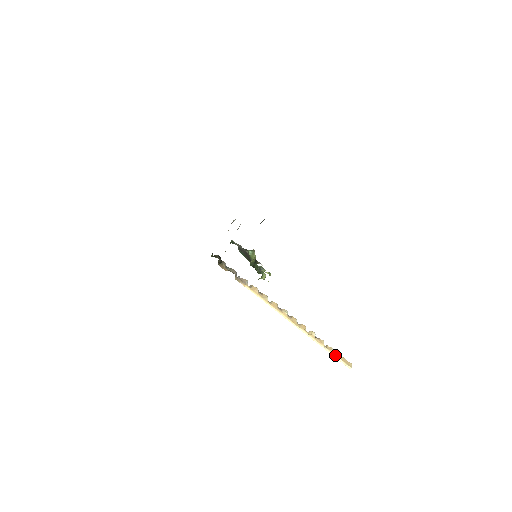
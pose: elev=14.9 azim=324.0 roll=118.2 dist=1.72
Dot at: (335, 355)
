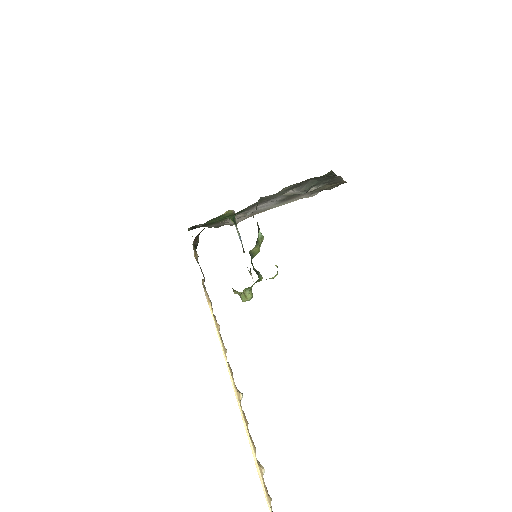
Dot at: out of frame
